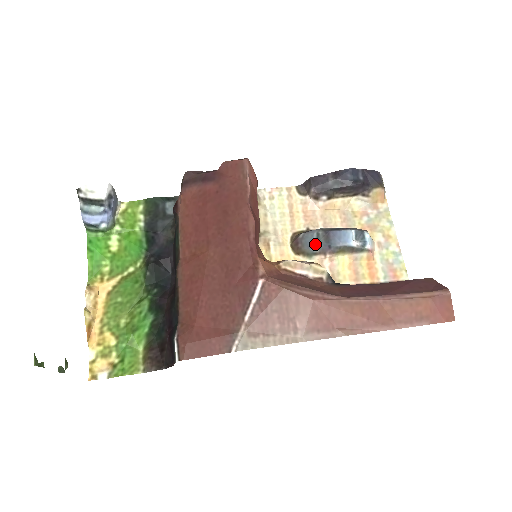
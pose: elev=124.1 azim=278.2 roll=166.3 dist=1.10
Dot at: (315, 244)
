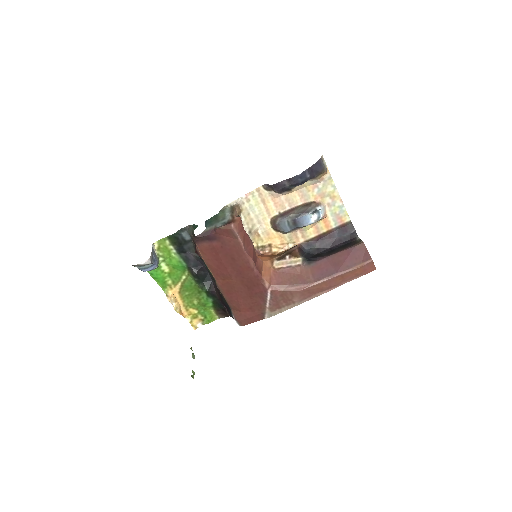
Dot at: (288, 229)
